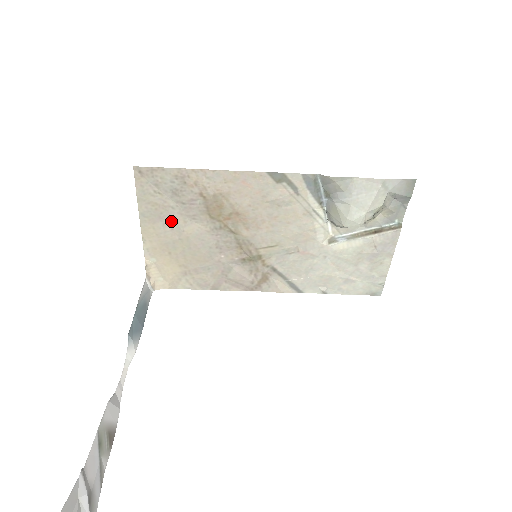
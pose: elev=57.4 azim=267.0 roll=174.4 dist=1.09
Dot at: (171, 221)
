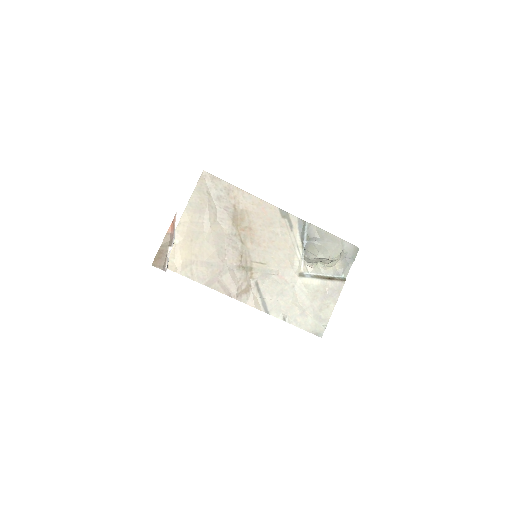
Dot at: (206, 216)
